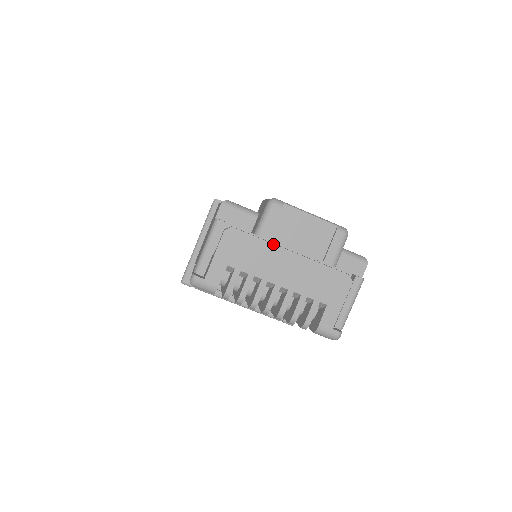
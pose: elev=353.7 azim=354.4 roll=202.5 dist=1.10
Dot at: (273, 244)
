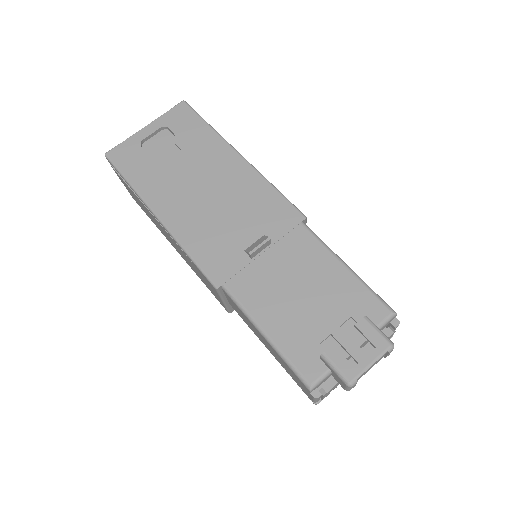
Dot at: occluded
